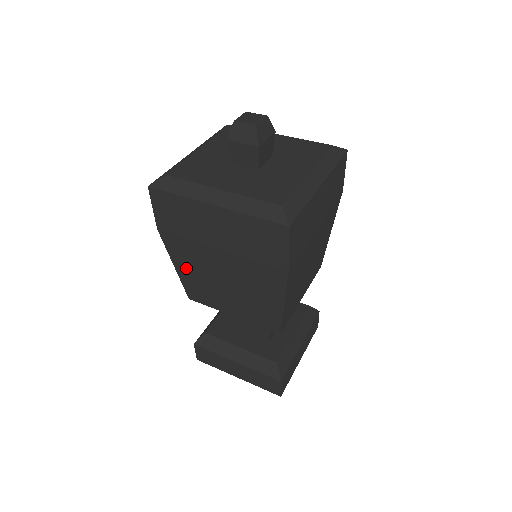
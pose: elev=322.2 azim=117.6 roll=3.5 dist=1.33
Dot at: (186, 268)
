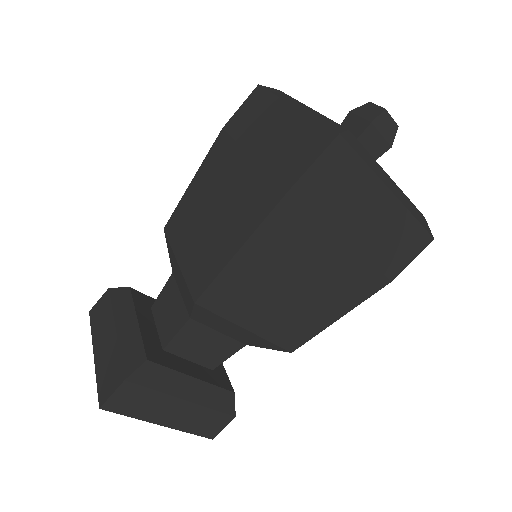
Dot at: (200, 182)
